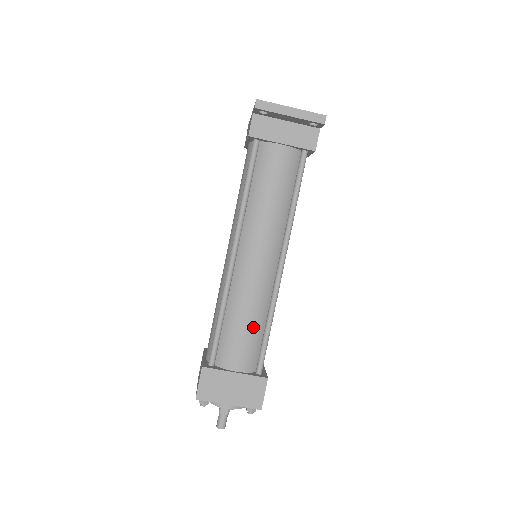
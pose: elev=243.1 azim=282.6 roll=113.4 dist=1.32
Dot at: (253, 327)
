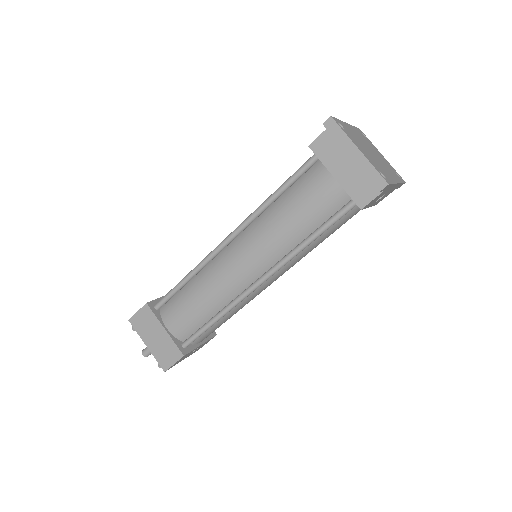
Dot at: (201, 310)
